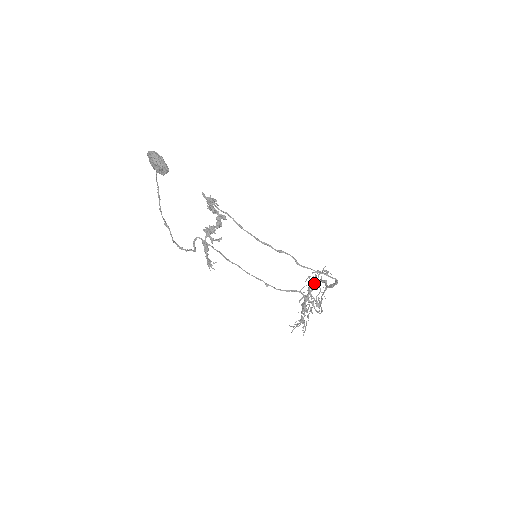
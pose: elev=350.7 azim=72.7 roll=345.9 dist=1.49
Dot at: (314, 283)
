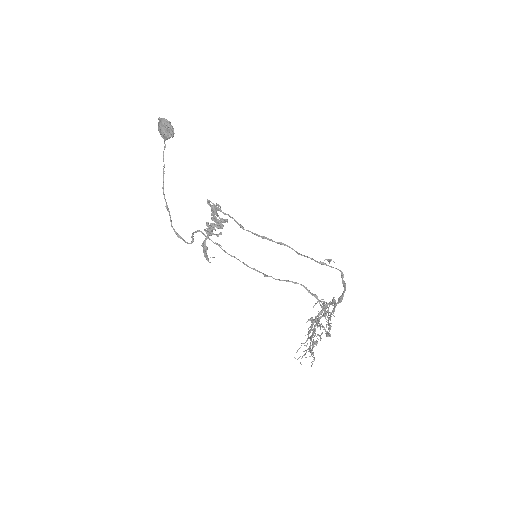
Dot at: occluded
